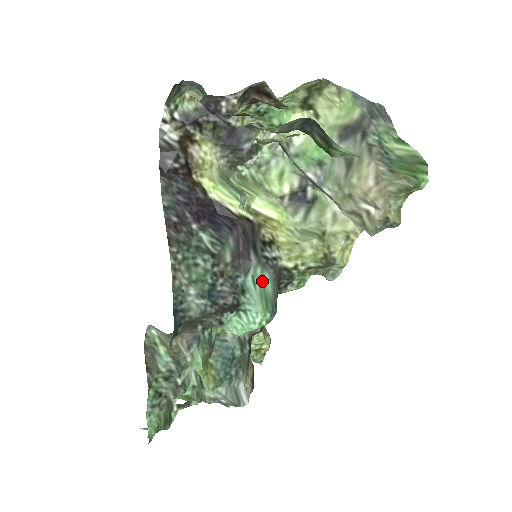
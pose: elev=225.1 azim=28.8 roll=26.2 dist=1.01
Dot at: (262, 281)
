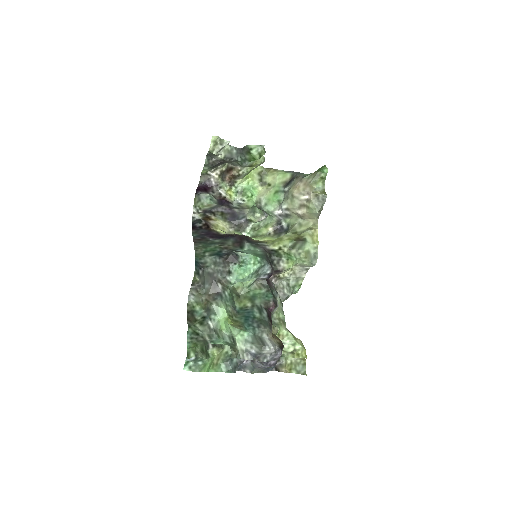
Dot at: (254, 251)
